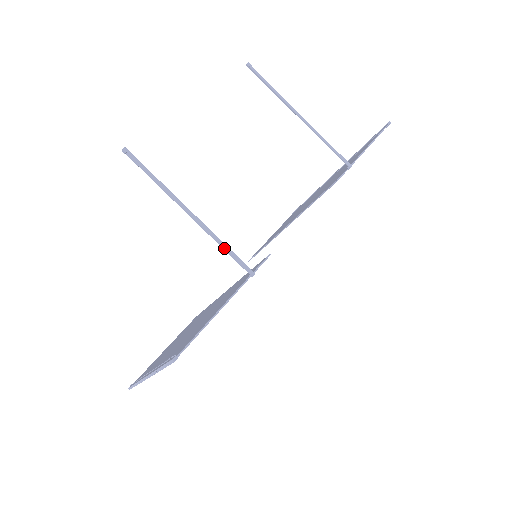
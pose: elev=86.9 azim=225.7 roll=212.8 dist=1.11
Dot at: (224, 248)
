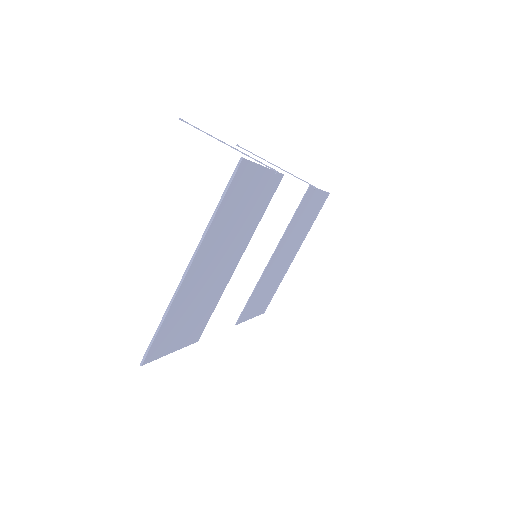
Dot at: occluded
